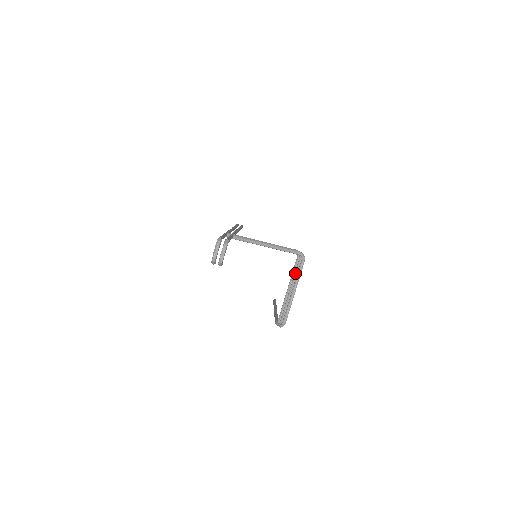
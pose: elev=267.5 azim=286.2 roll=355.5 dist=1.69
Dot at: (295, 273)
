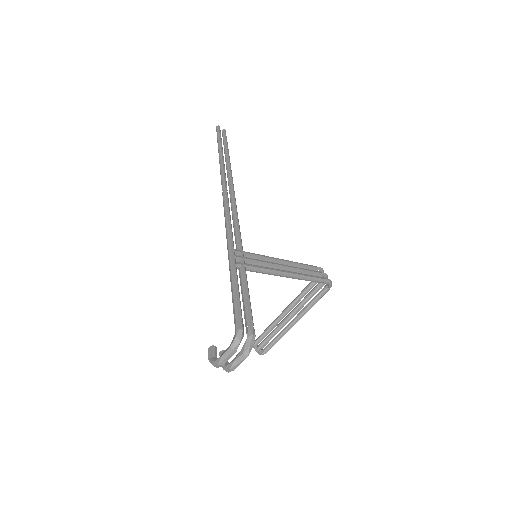
Dot at: (307, 298)
